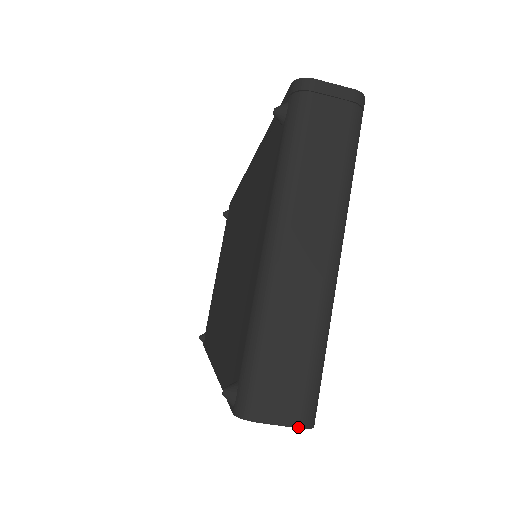
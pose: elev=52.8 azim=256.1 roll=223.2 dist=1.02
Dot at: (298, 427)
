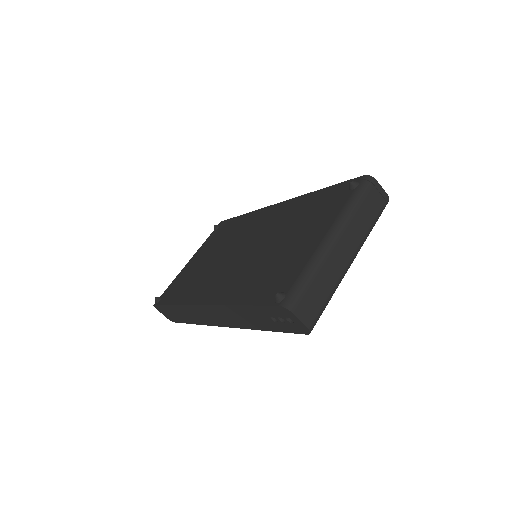
Dot at: (307, 327)
